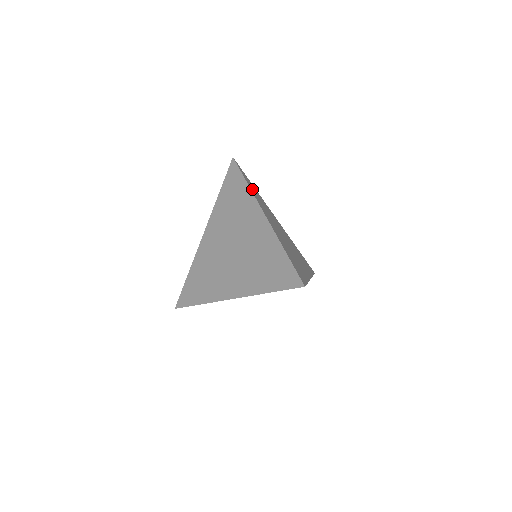
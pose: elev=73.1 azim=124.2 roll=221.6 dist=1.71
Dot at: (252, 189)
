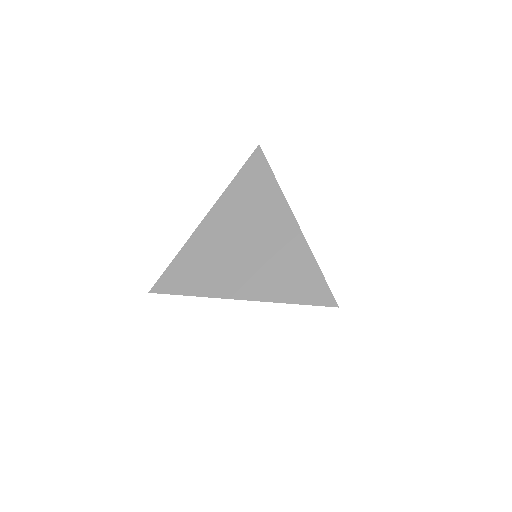
Dot at: occluded
